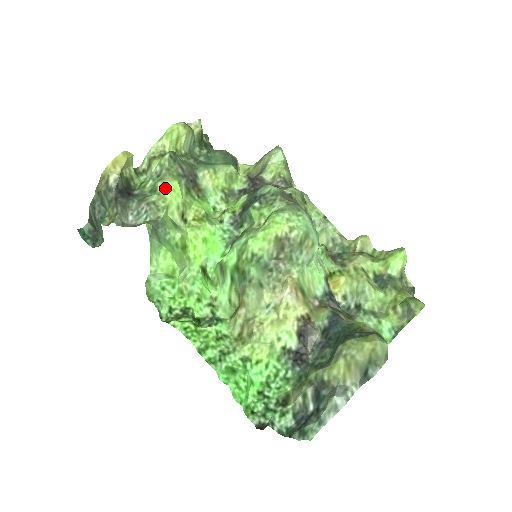
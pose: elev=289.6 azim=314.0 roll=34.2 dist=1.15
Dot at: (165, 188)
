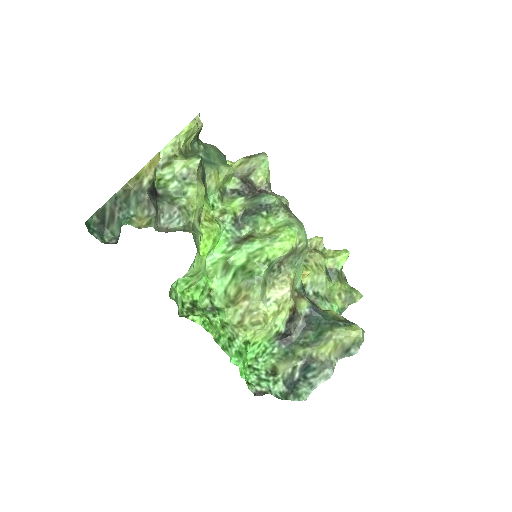
Dot at: (197, 194)
